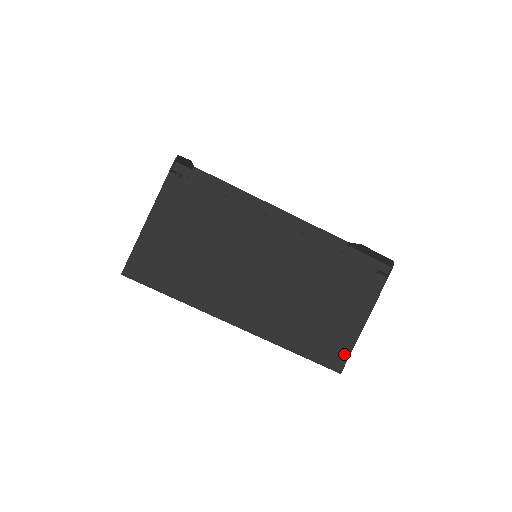
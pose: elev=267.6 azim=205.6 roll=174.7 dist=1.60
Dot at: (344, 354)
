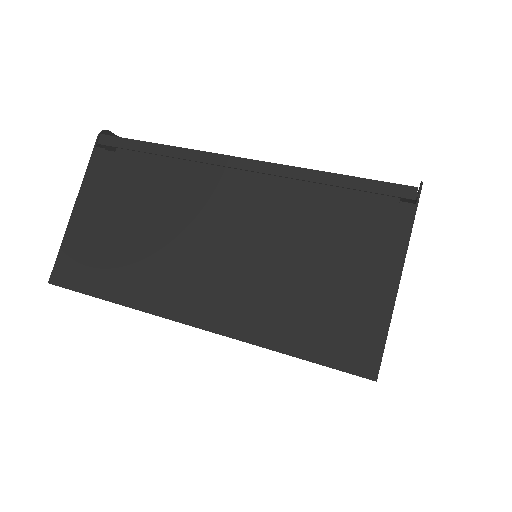
Dot at: (374, 345)
